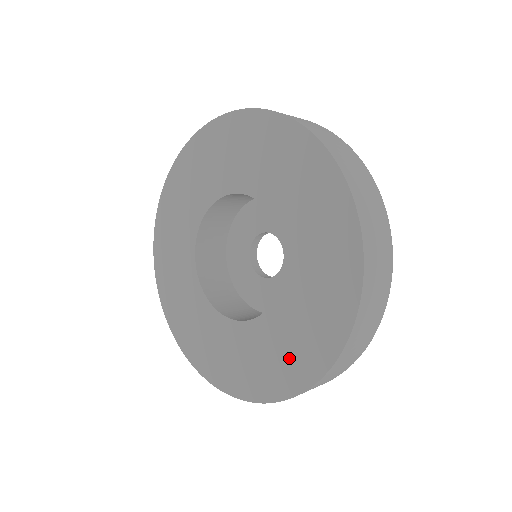
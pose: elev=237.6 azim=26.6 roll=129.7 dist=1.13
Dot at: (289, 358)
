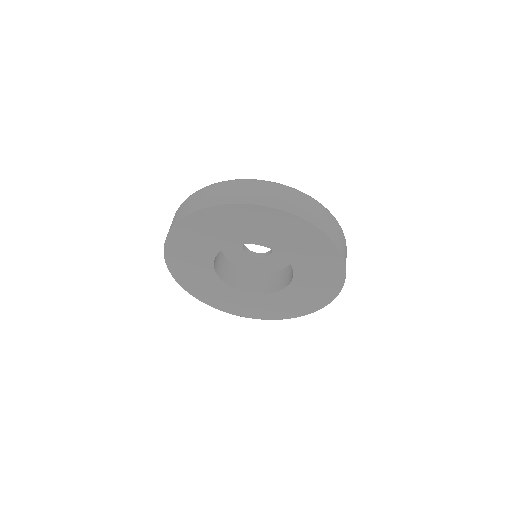
Dot at: (318, 292)
